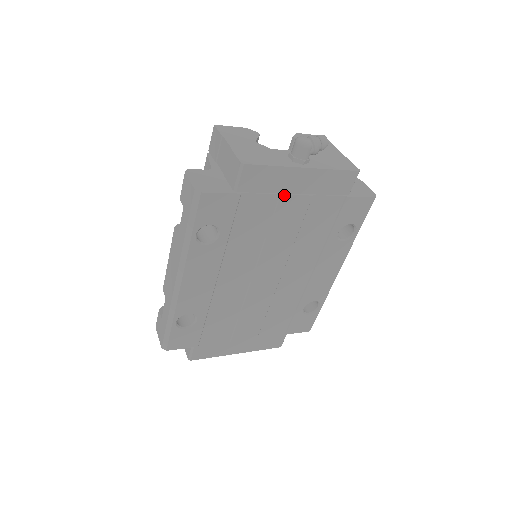
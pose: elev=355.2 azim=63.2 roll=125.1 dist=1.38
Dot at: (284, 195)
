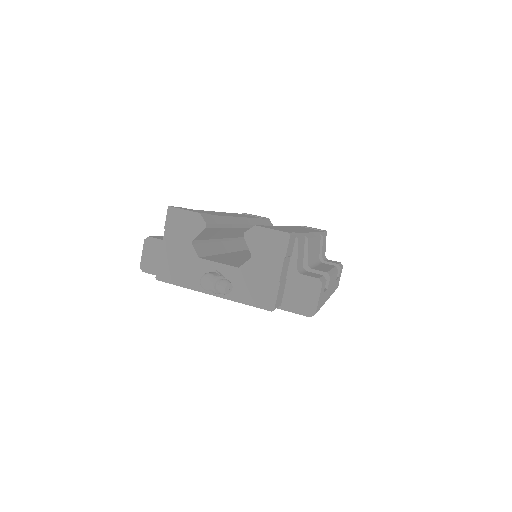
Dot at: occluded
